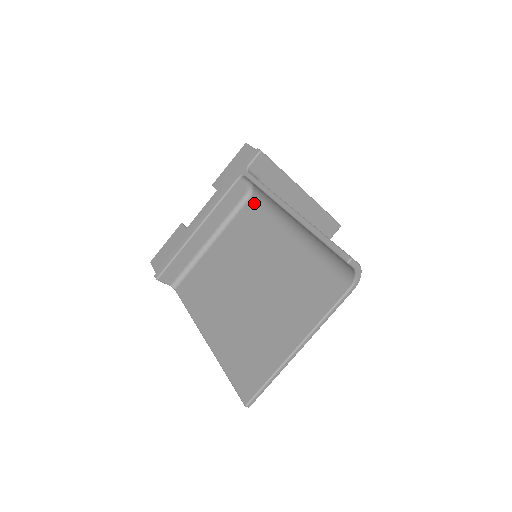
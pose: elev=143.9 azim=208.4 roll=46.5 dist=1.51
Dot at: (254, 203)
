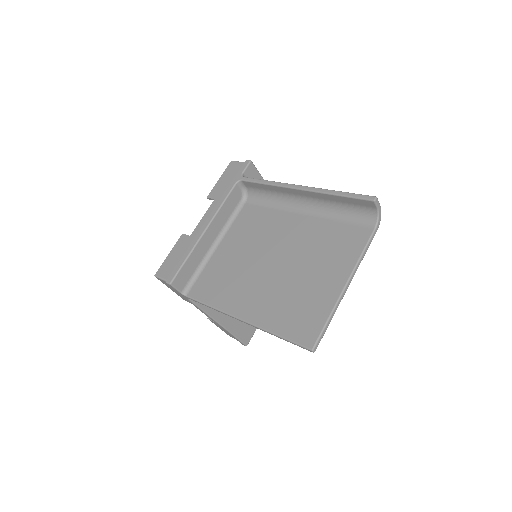
Dot at: (251, 205)
